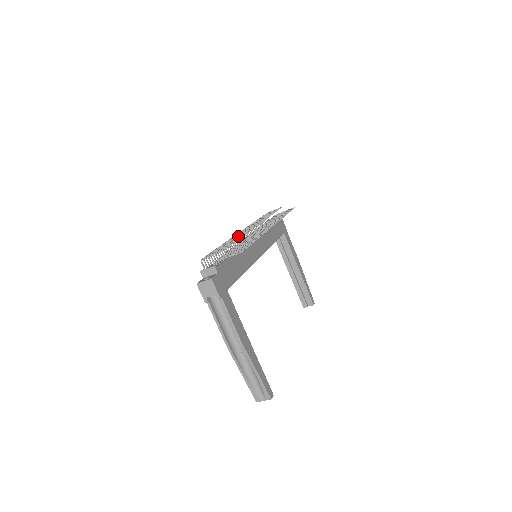
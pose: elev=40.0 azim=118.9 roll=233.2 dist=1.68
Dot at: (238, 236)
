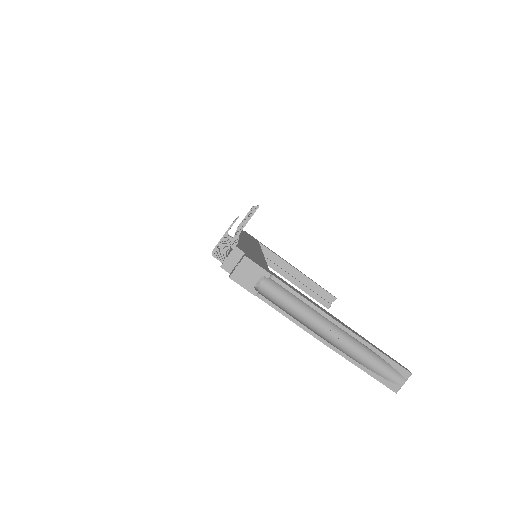
Dot at: occluded
